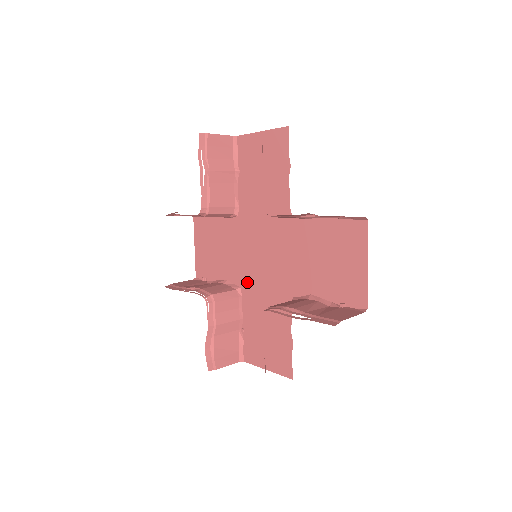
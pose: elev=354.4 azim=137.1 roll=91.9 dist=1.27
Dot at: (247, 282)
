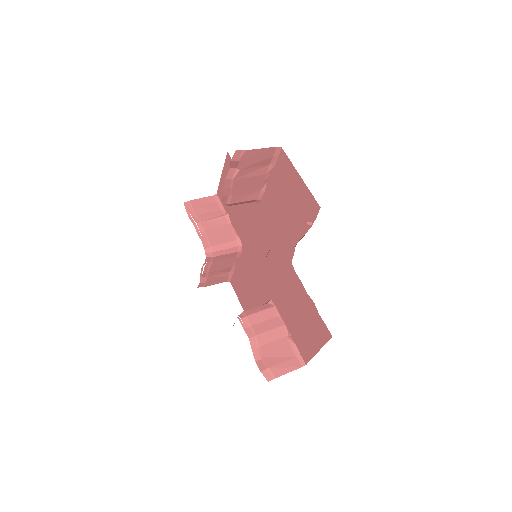
Dot at: (270, 289)
